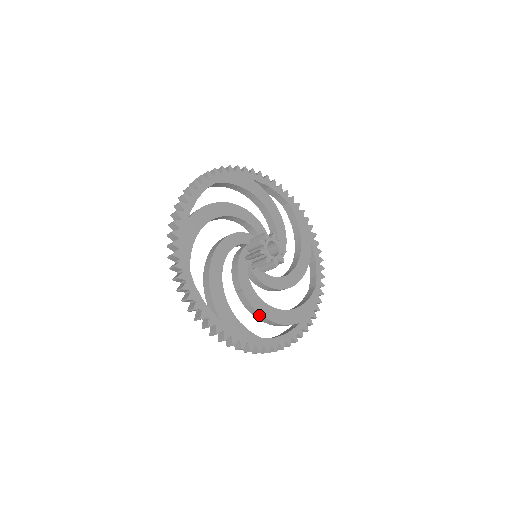
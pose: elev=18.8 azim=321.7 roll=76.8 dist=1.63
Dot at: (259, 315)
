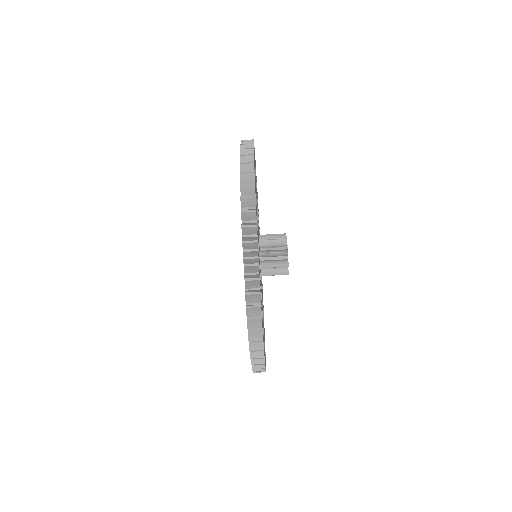
Dot at: occluded
